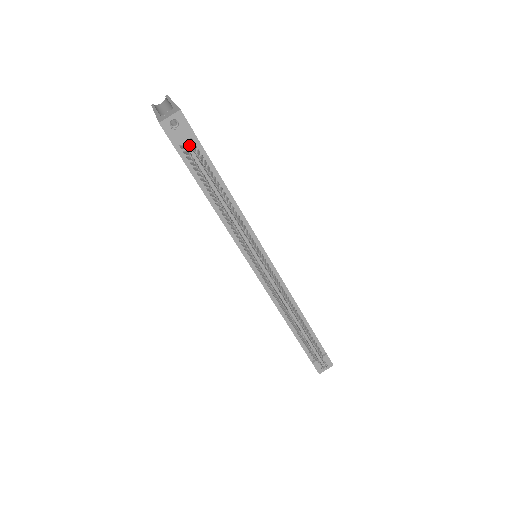
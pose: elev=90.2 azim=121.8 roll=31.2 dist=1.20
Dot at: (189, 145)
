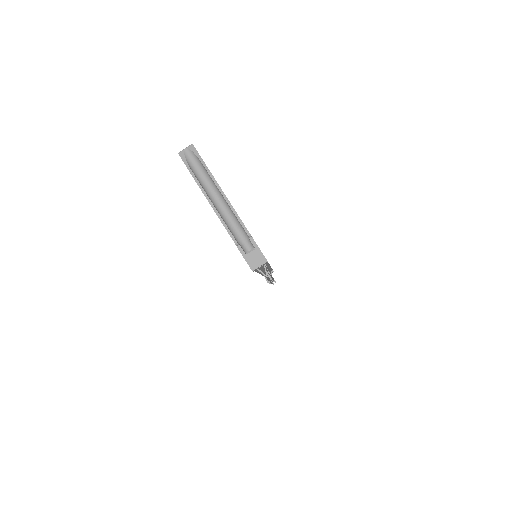
Dot at: occluded
